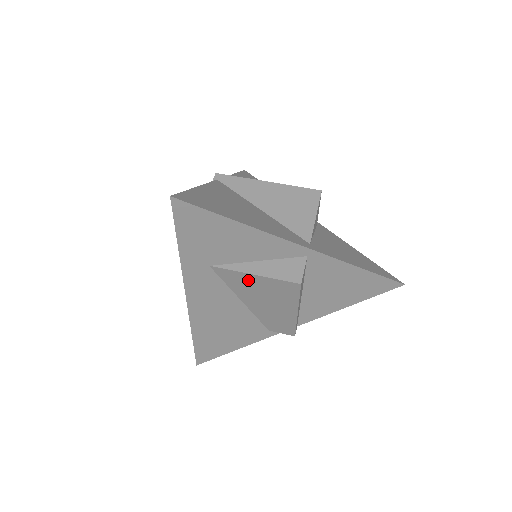
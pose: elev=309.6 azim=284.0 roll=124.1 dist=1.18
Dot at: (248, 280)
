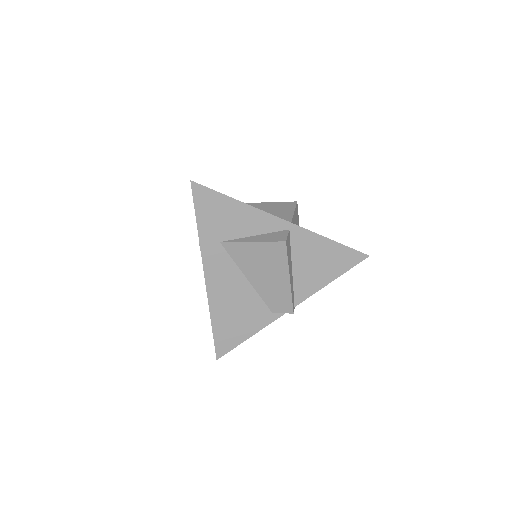
Dot at: (248, 250)
